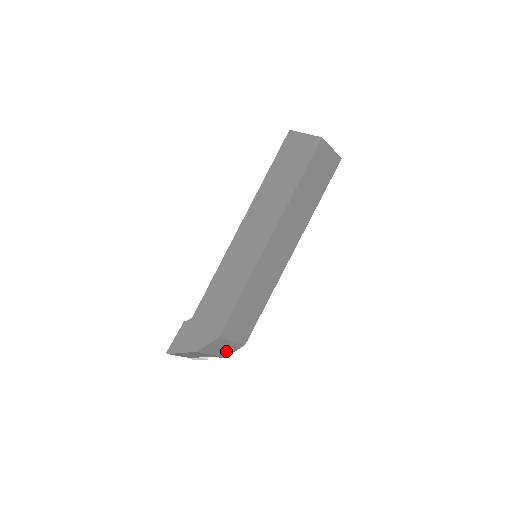
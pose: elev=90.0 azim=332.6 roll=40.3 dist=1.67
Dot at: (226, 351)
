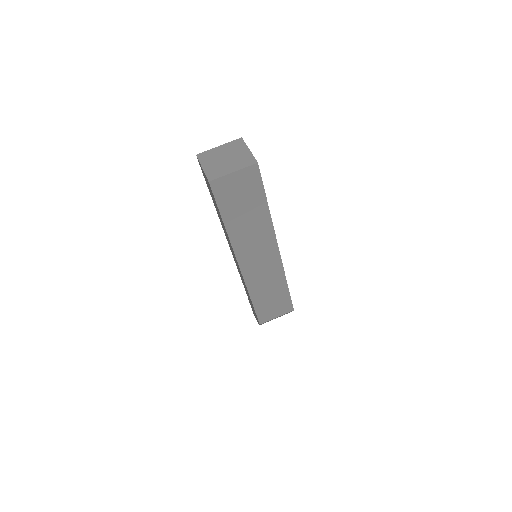
Dot at: occluded
